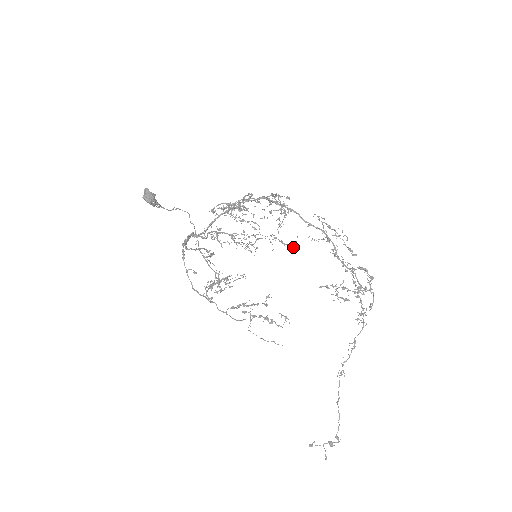
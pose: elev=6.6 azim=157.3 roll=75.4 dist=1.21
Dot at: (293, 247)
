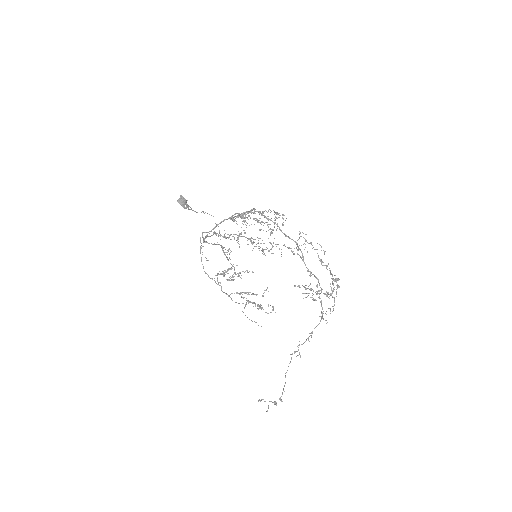
Dot at: occluded
